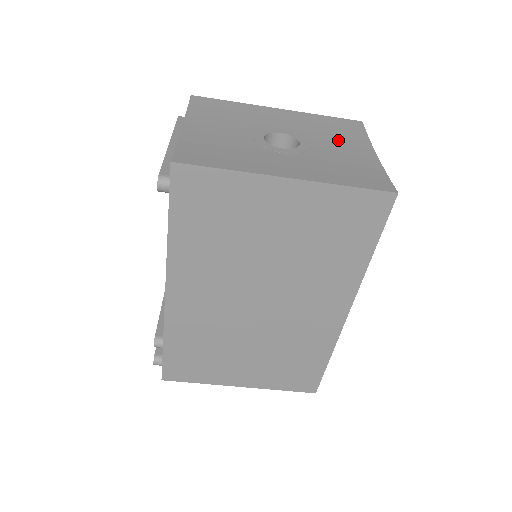
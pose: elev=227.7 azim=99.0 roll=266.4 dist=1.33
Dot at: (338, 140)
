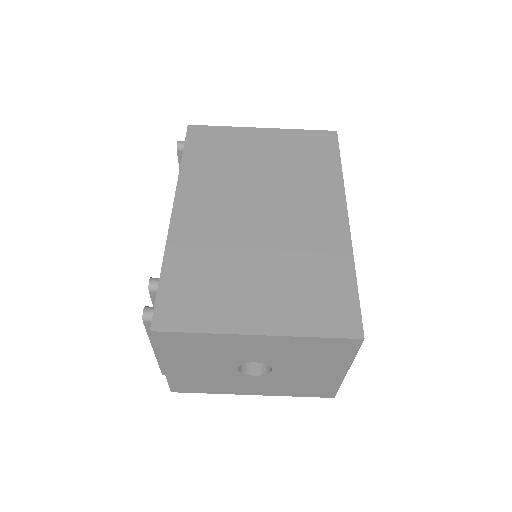
Dot at: occluded
